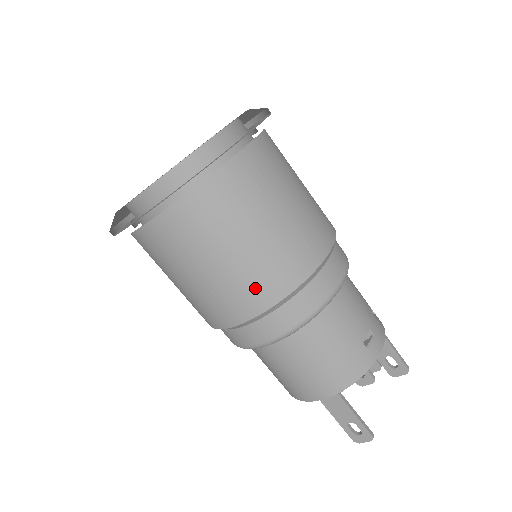
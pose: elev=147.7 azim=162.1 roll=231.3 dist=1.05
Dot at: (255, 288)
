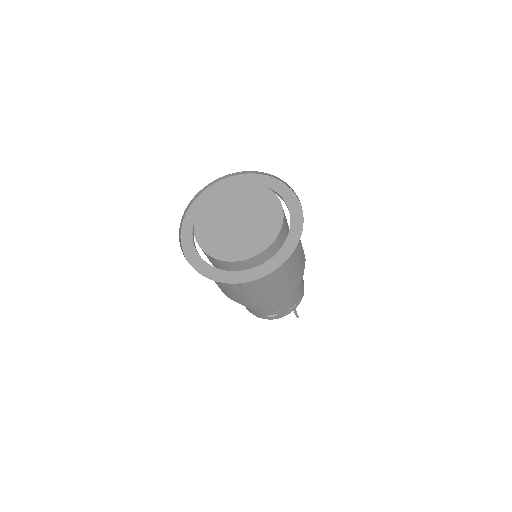
Dot at: (222, 290)
